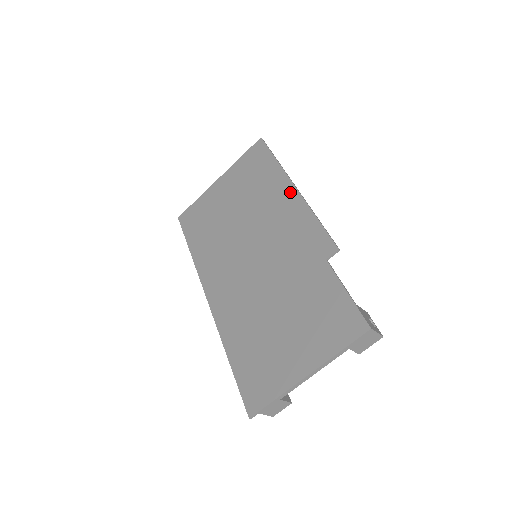
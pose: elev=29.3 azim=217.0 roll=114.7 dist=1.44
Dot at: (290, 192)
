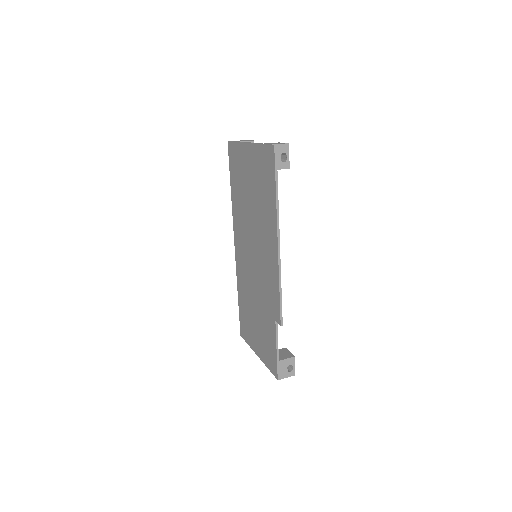
Dot at: (274, 244)
